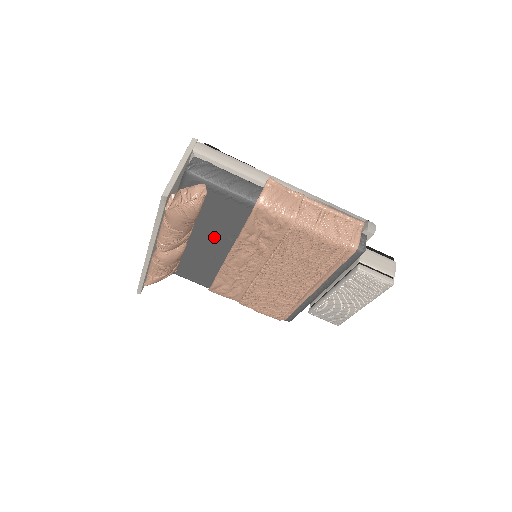
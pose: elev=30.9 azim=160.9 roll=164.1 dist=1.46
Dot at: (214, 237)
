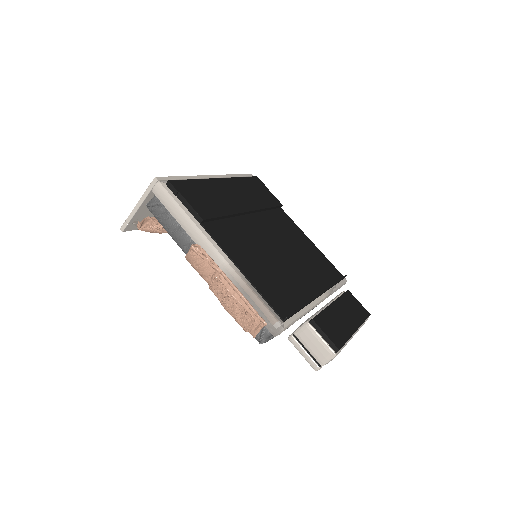
Dot at: occluded
